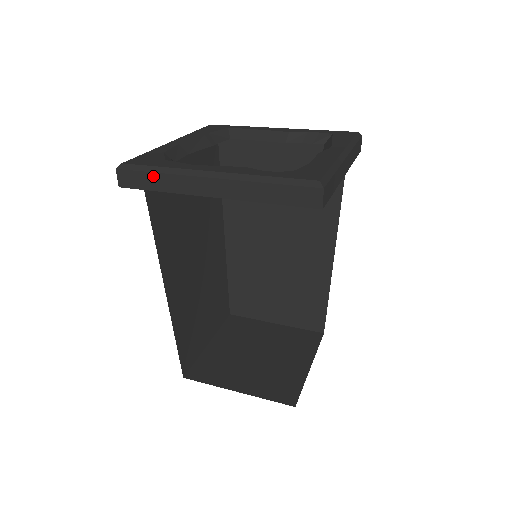
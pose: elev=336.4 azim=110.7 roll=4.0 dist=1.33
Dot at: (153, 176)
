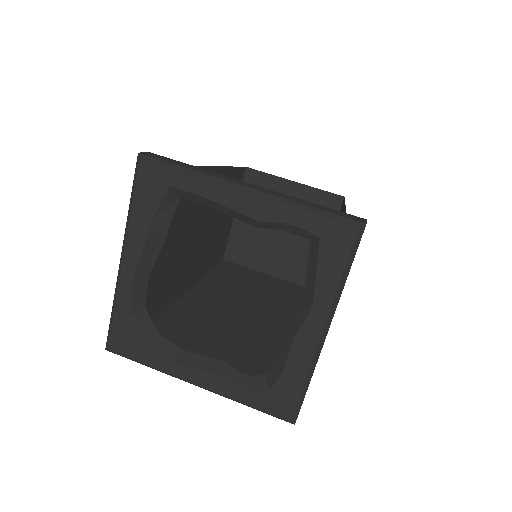
Dot at: occluded
